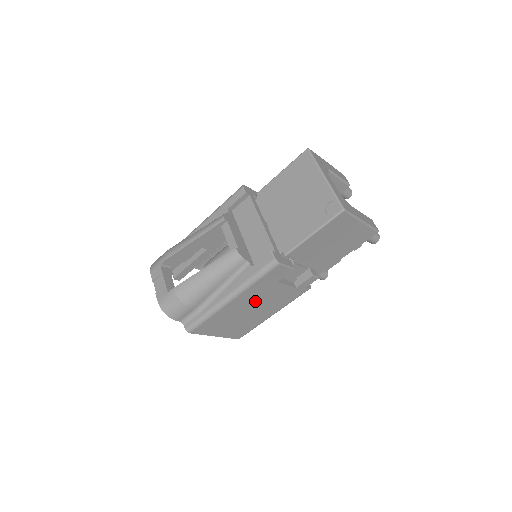
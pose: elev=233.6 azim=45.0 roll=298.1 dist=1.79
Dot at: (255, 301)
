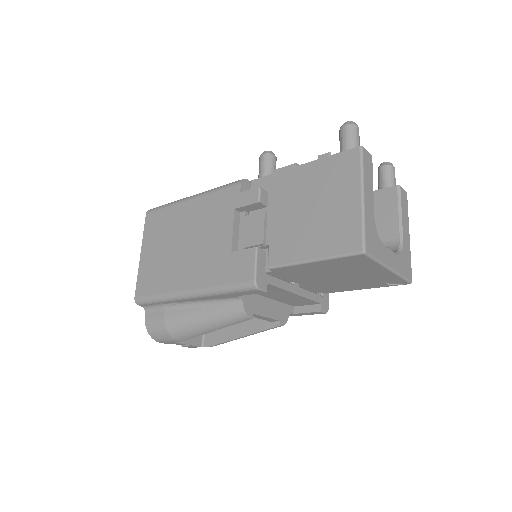
Dot at: occluded
